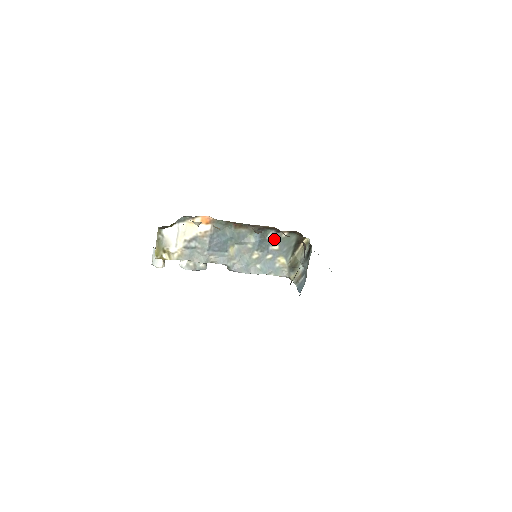
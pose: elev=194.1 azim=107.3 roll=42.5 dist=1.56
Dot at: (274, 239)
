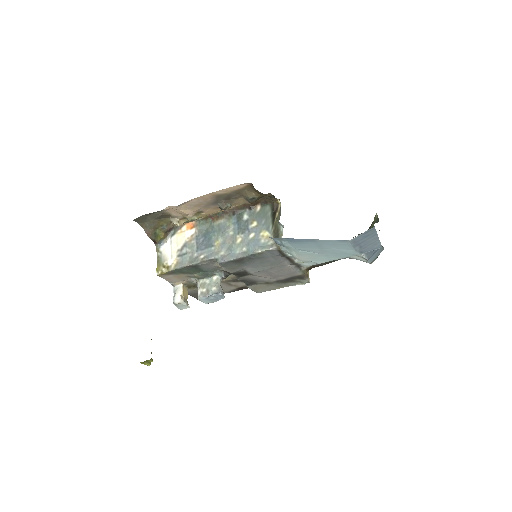
Dot at: (250, 217)
